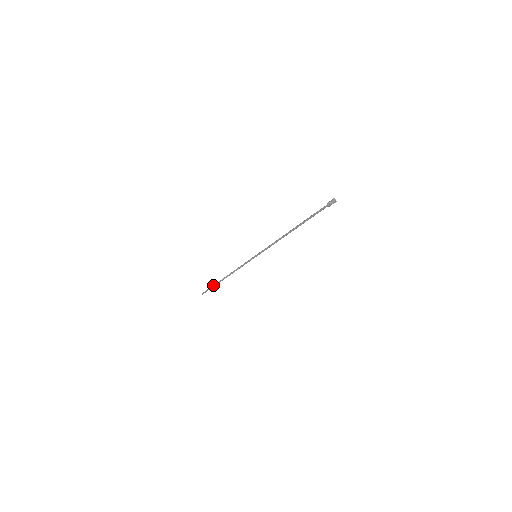
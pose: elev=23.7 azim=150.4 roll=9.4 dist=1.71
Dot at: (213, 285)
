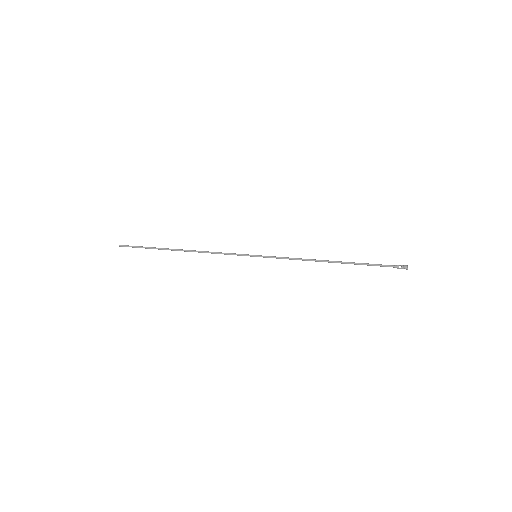
Dot at: (152, 247)
